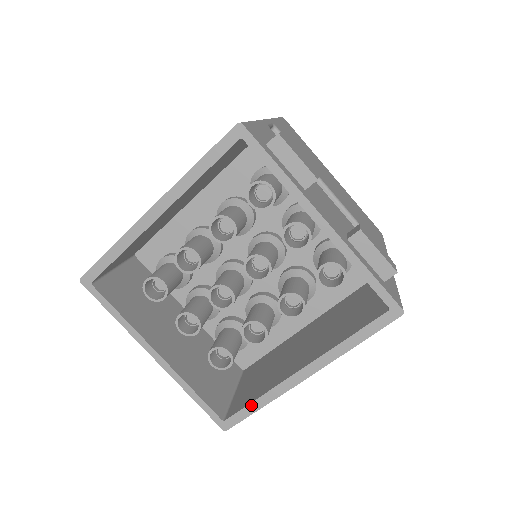
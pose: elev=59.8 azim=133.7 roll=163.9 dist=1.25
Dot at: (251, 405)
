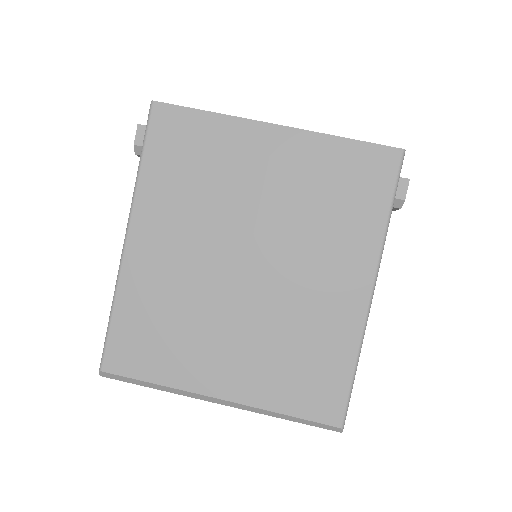
Dot at: occluded
